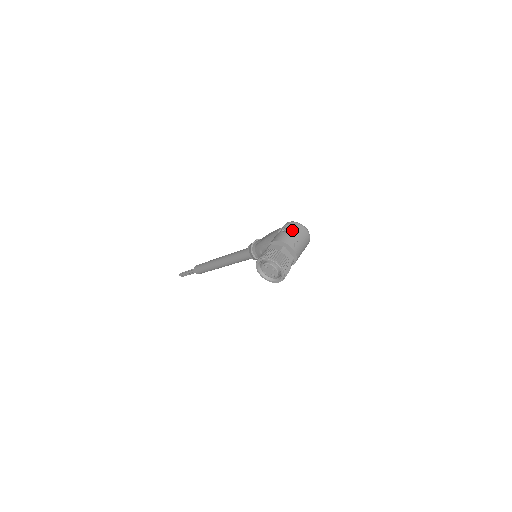
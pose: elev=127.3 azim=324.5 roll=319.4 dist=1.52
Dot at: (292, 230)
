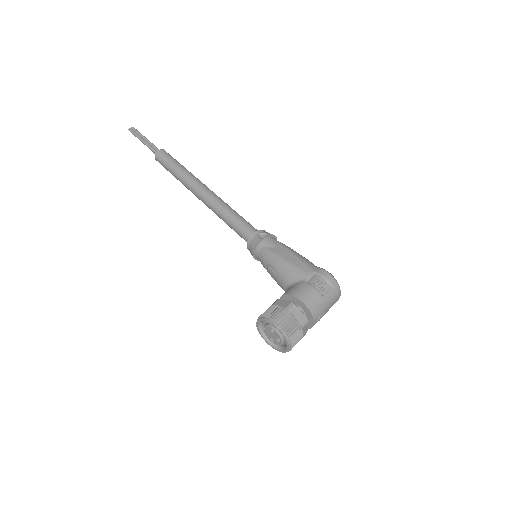
Dot at: (327, 295)
